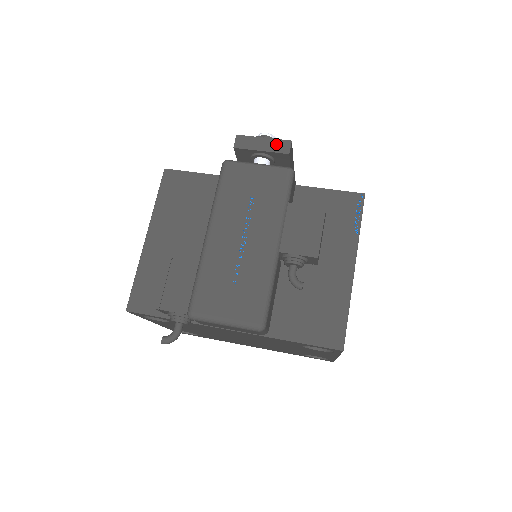
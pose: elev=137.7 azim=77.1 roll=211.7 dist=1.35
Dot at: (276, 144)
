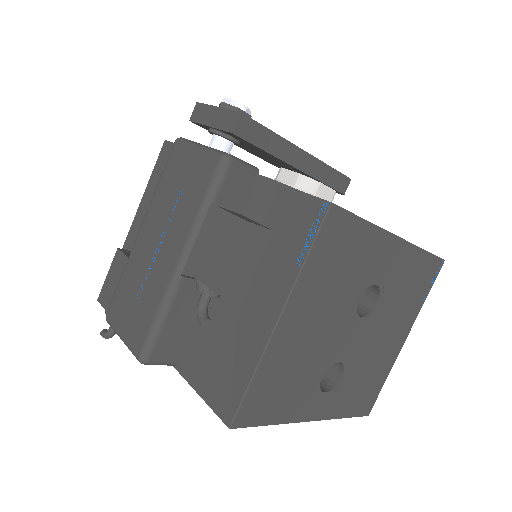
Dot at: (224, 117)
